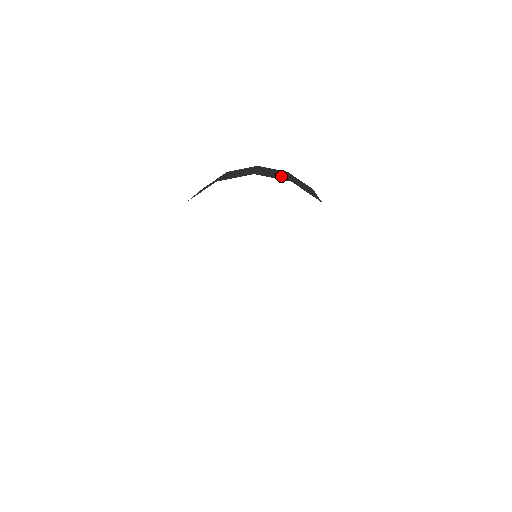
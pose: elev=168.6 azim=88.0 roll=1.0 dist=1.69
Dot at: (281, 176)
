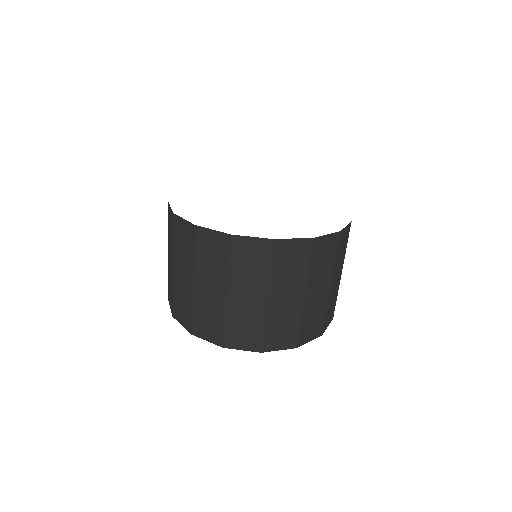
Dot at: occluded
